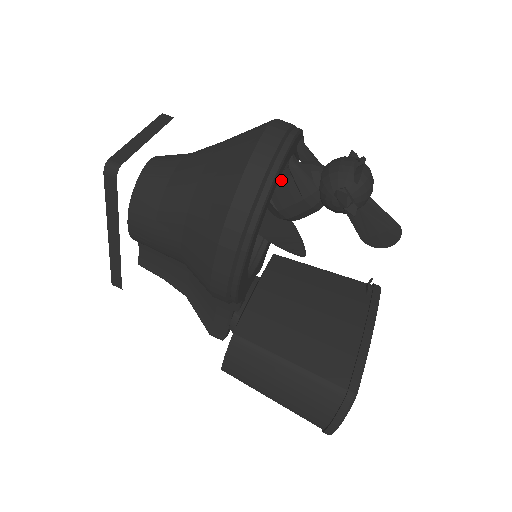
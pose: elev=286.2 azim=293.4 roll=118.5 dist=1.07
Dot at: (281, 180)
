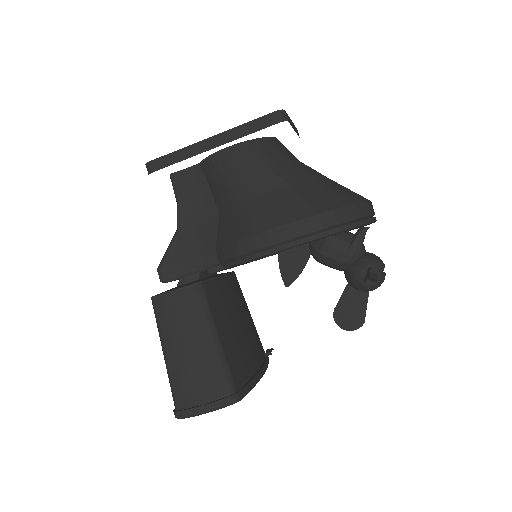
Dot at: (343, 232)
